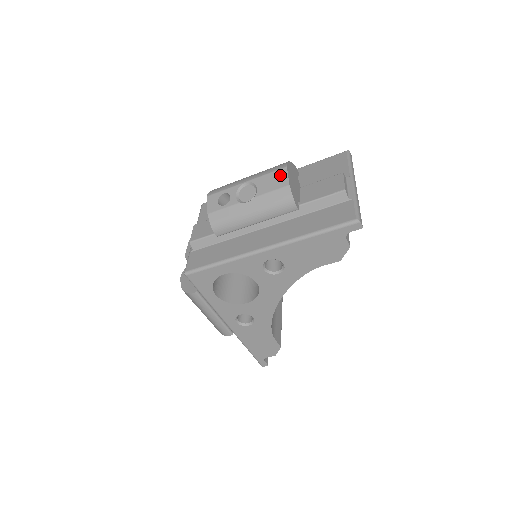
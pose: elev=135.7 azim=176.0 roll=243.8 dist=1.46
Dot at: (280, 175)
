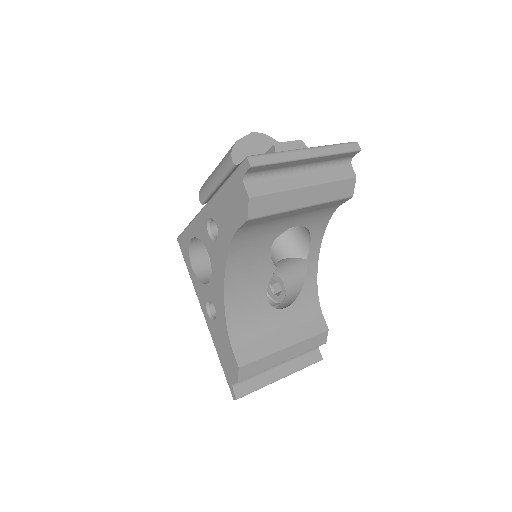
Dot at: occluded
